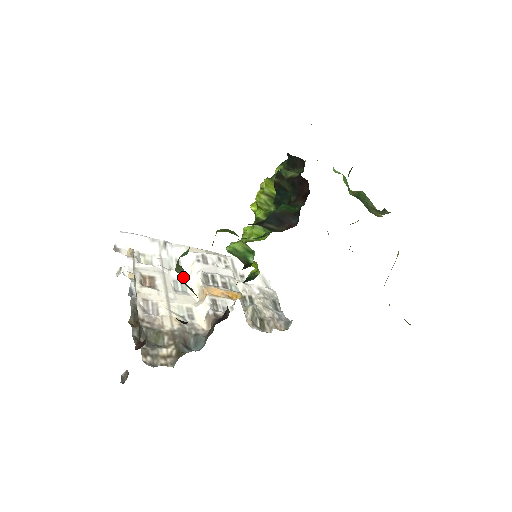
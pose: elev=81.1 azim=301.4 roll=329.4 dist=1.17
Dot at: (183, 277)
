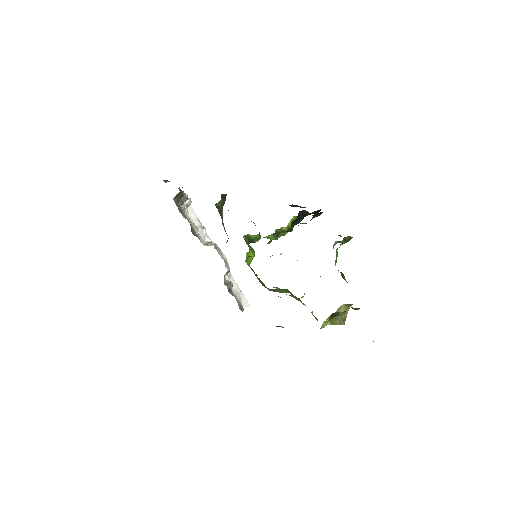
Dot at: (203, 239)
